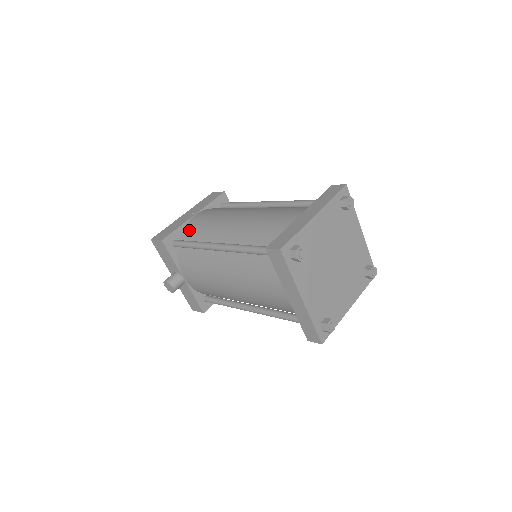
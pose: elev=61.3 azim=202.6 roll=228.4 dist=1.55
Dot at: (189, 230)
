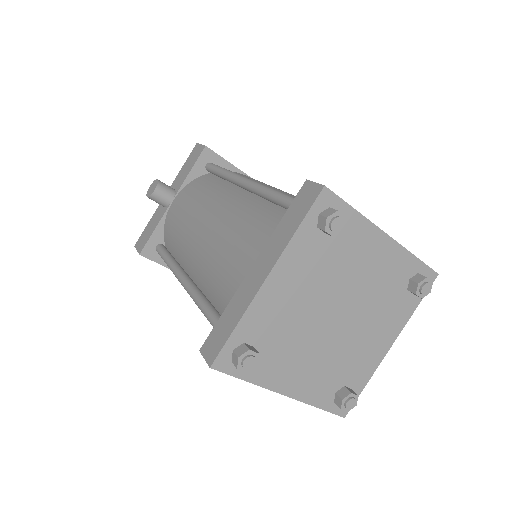
Dot at: occluded
